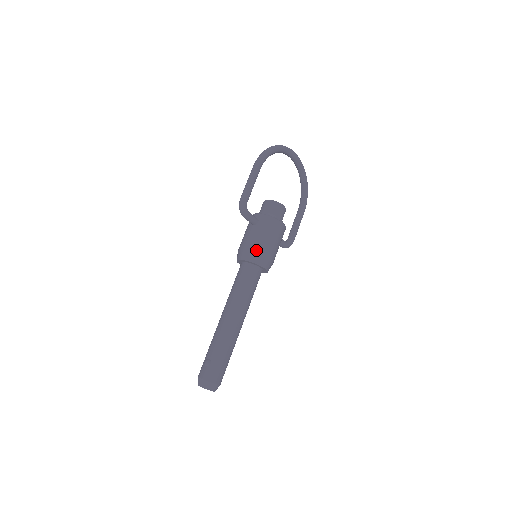
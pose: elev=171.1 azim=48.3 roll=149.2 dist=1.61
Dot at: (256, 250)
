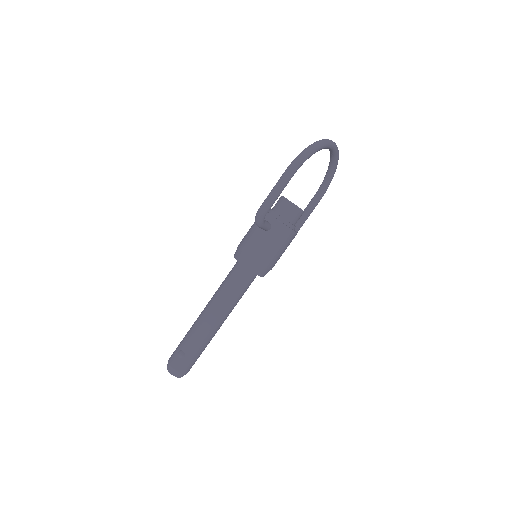
Dot at: (259, 261)
